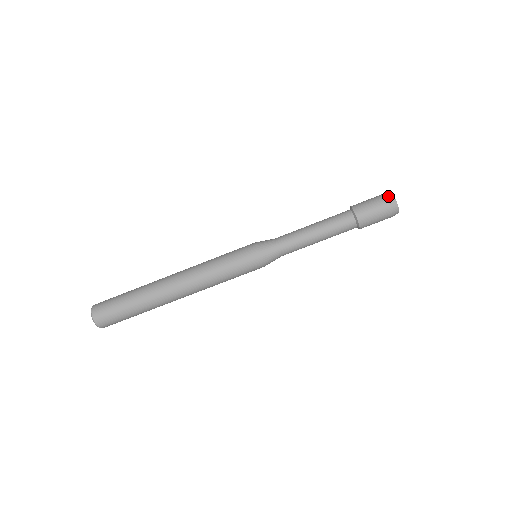
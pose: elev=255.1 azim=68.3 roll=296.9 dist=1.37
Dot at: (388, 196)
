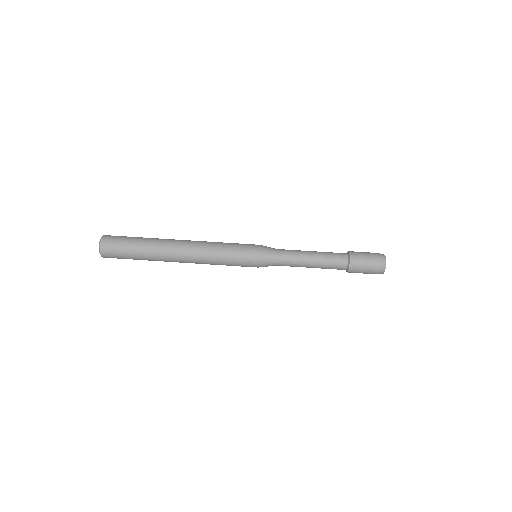
Dot at: occluded
